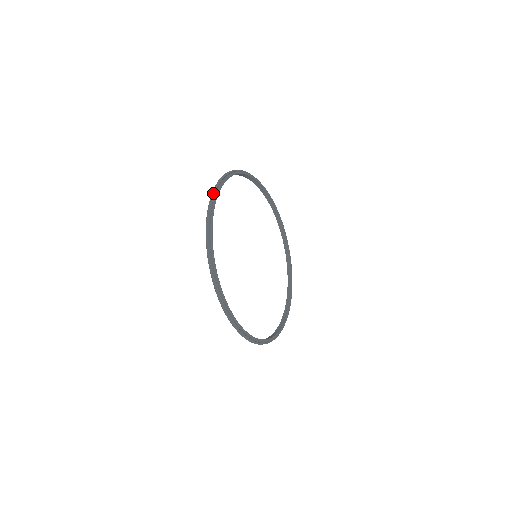
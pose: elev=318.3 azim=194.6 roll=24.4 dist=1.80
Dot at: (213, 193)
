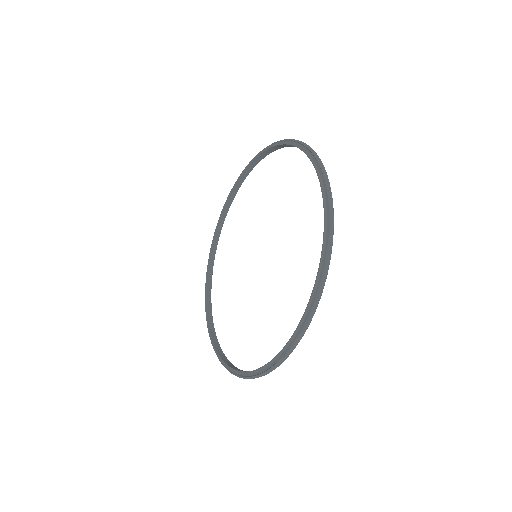
Dot at: occluded
